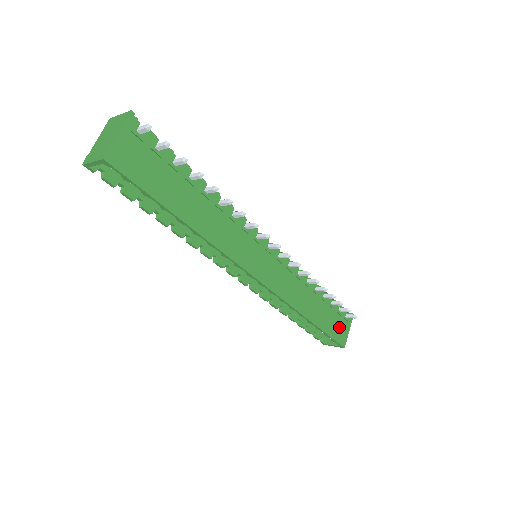
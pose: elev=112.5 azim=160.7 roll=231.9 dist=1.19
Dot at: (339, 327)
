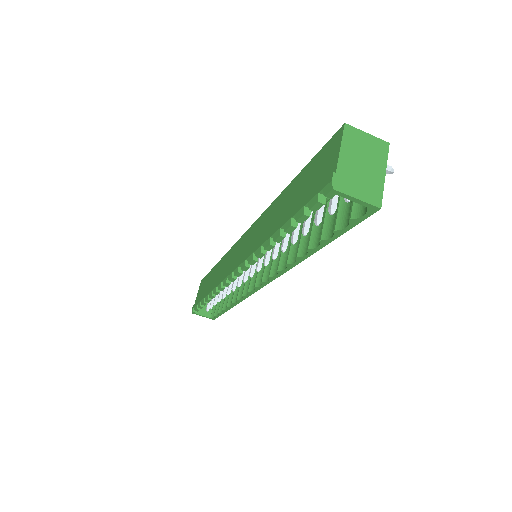
Dot at: occluded
